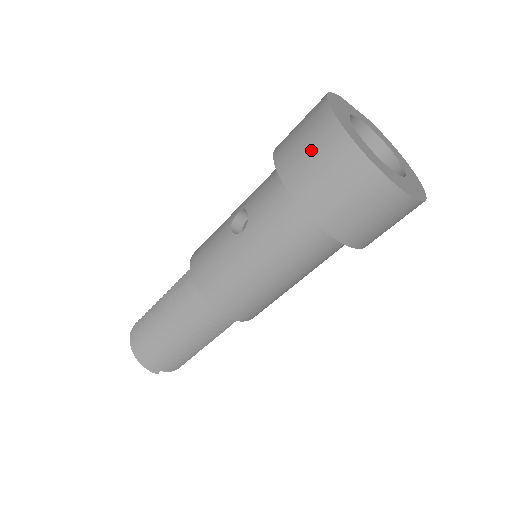
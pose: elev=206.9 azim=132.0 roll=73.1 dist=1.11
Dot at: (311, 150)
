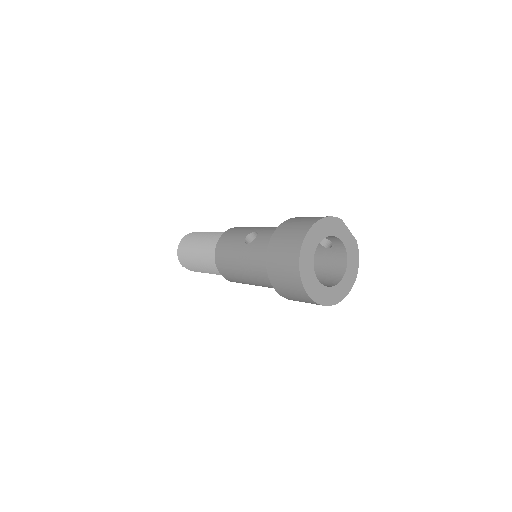
Dot at: (287, 241)
